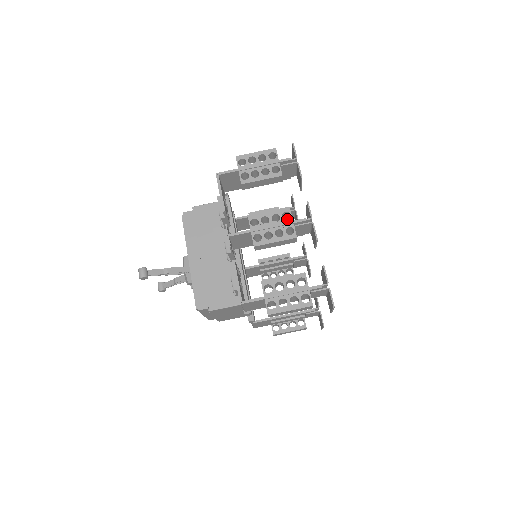
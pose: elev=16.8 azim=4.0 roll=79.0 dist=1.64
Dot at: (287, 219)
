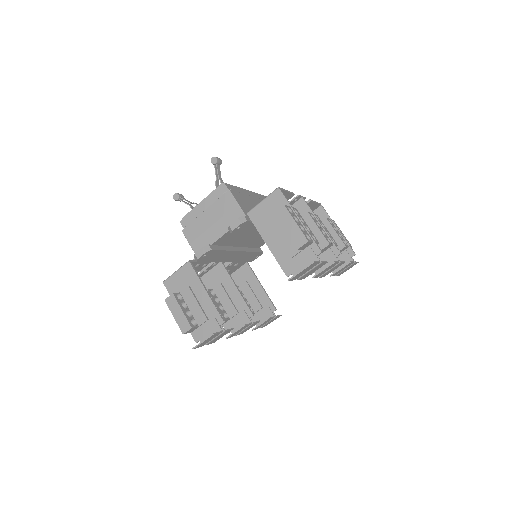
Dot at: (255, 320)
